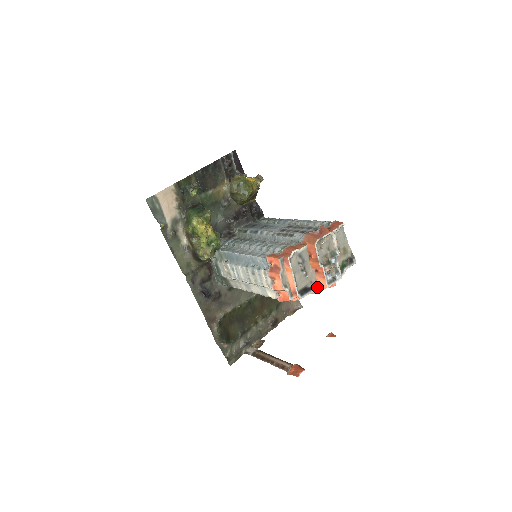
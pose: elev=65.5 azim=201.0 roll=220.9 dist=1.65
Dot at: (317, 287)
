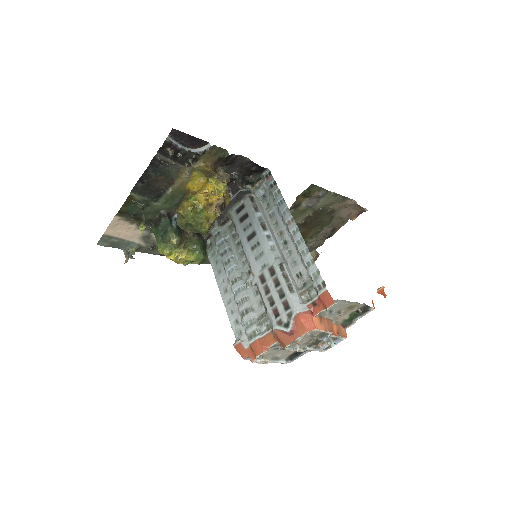
Dot at: occluded
